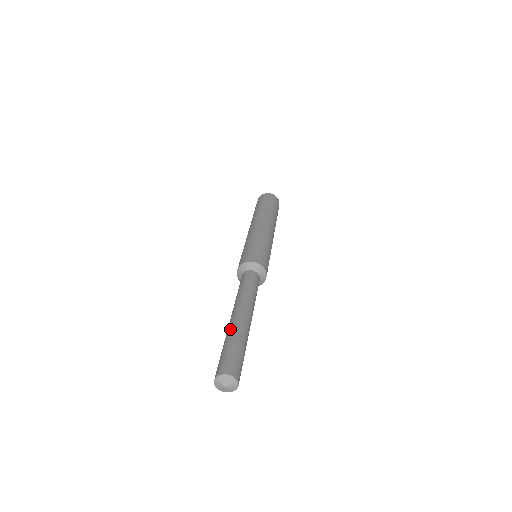
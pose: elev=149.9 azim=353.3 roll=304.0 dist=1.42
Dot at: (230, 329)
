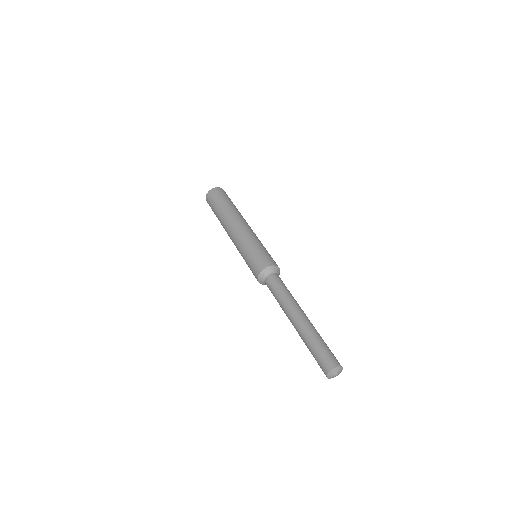
Dot at: (304, 332)
